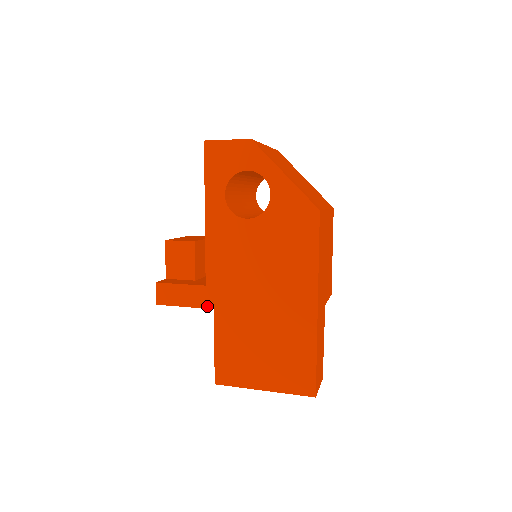
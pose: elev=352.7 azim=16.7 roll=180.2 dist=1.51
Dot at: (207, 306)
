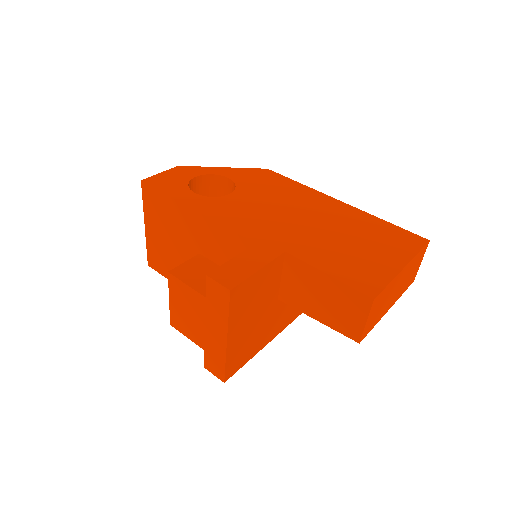
Dot at: (277, 254)
